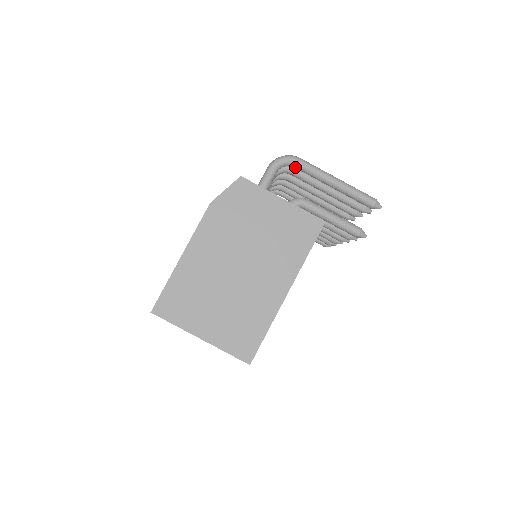
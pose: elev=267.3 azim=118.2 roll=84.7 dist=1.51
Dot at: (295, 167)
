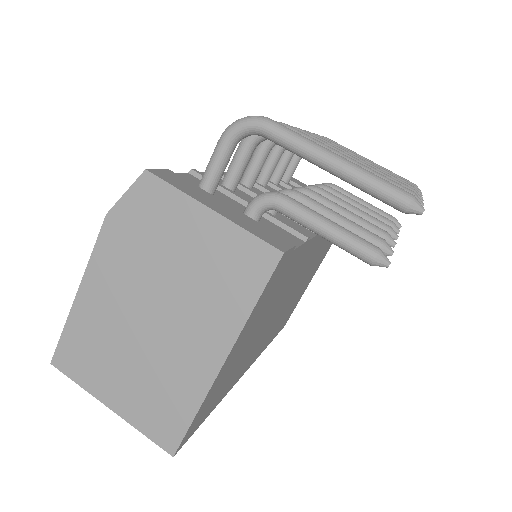
Dot at: (264, 137)
